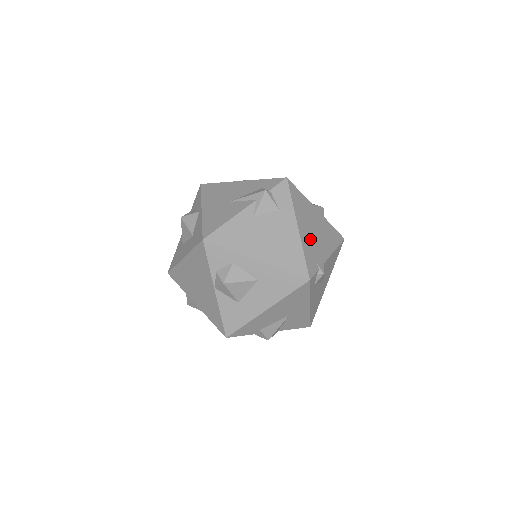
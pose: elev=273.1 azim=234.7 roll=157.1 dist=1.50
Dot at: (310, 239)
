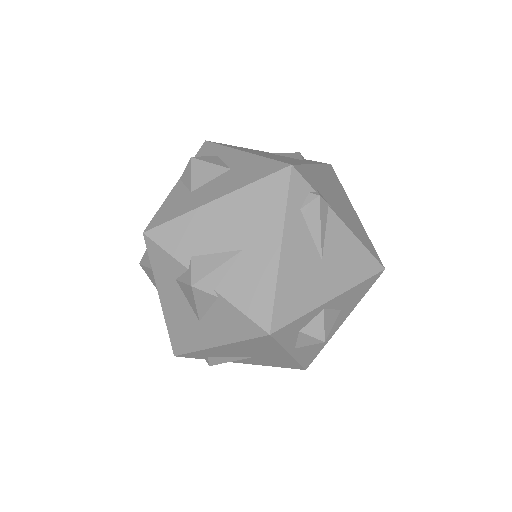
Dot at: (324, 185)
